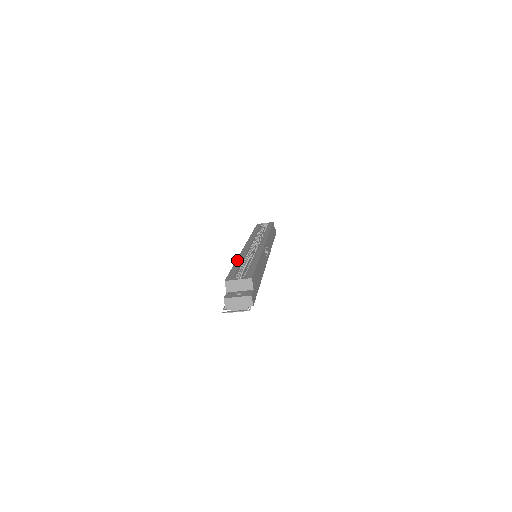
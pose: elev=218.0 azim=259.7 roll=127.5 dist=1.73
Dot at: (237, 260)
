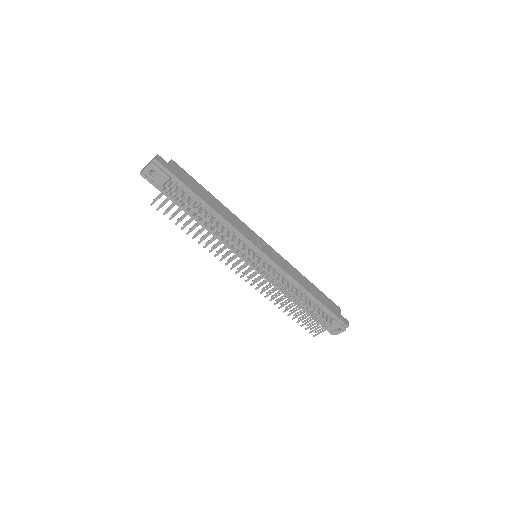
Dot at: occluded
